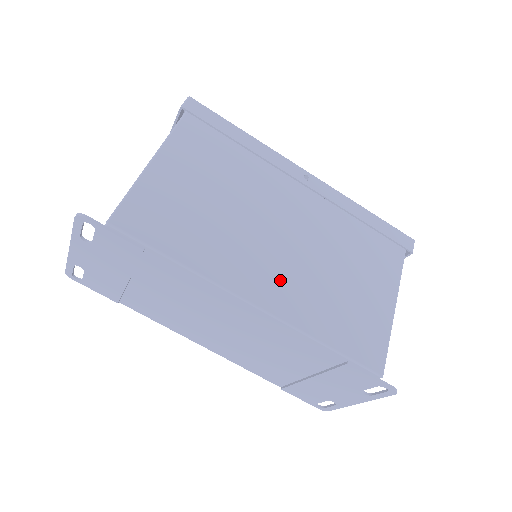
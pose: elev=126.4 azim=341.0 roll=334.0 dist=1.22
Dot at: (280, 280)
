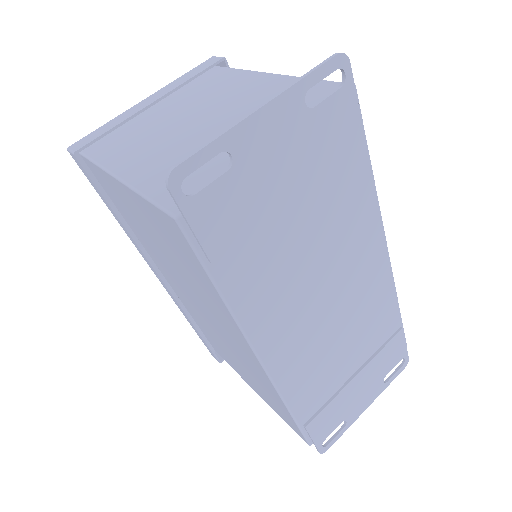
Dot at: occluded
